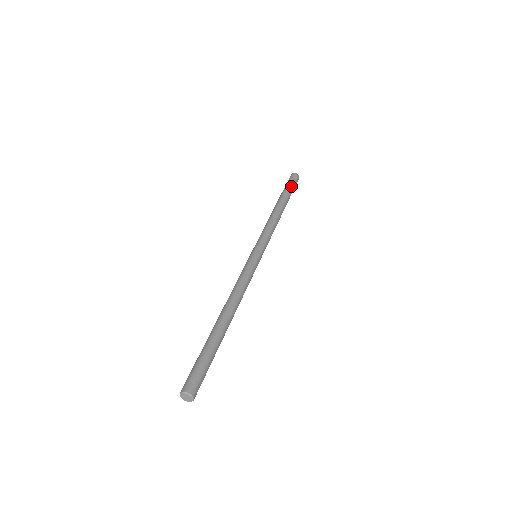
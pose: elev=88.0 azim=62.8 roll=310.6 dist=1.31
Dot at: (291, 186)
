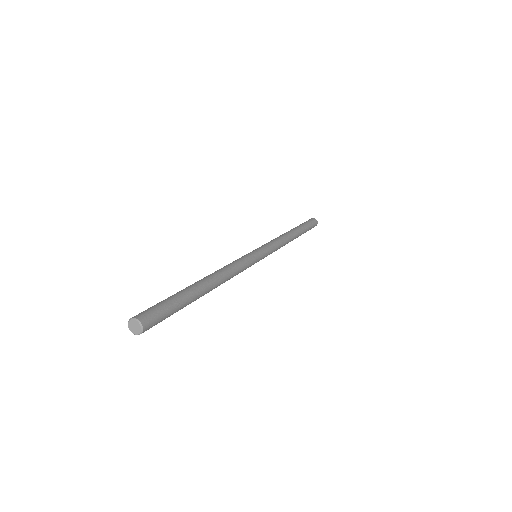
Dot at: (307, 224)
